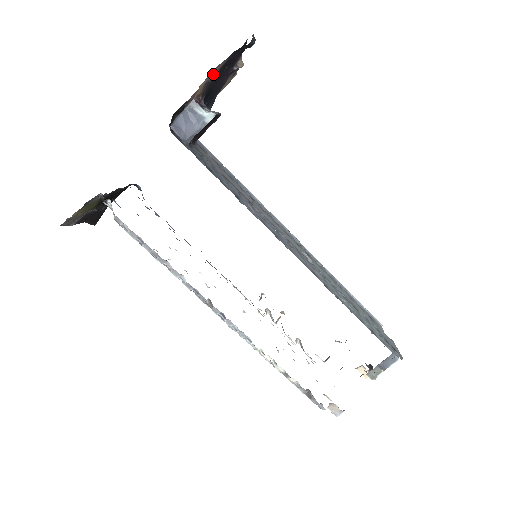
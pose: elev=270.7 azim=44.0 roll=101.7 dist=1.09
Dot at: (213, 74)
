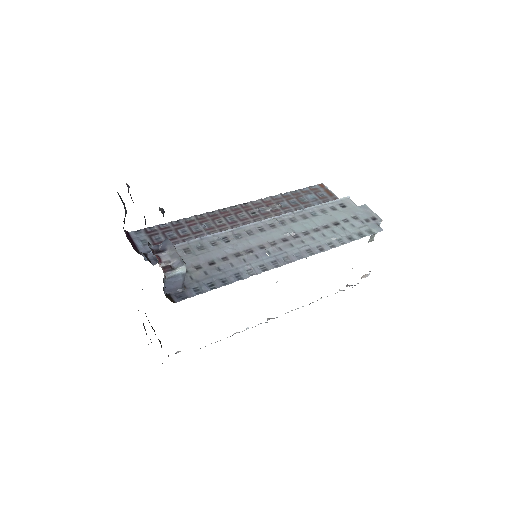
Dot at: occluded
